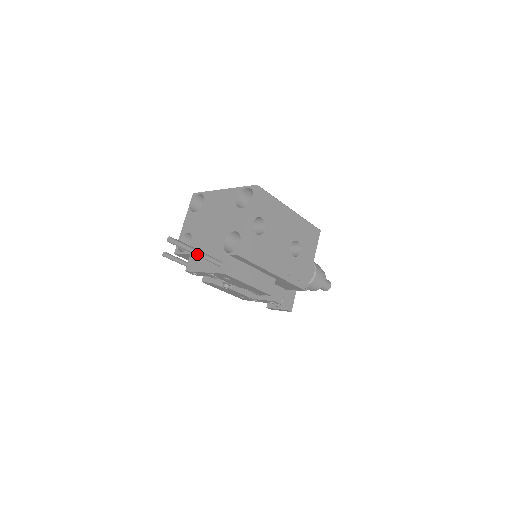
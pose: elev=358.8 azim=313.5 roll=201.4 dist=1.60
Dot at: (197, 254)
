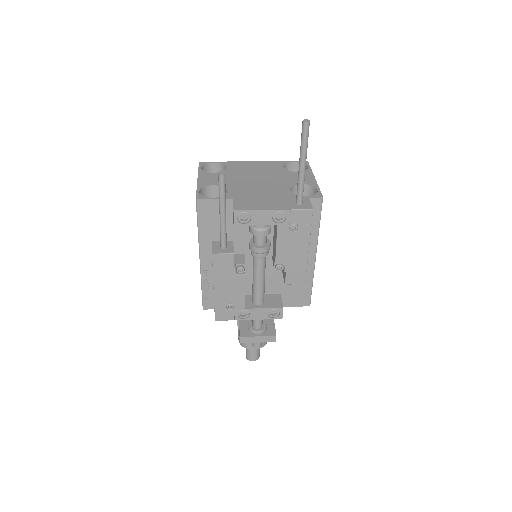
Dot at: (305, 166)
